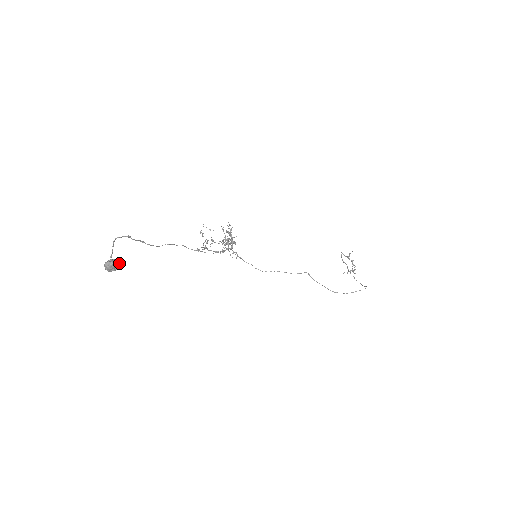
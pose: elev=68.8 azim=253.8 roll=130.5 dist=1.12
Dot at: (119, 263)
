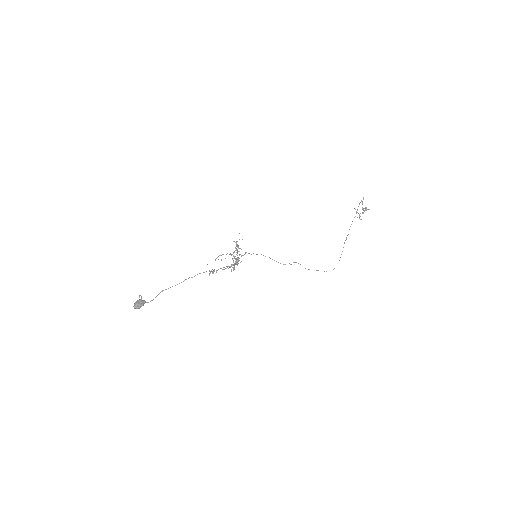
Dot at: occluded
